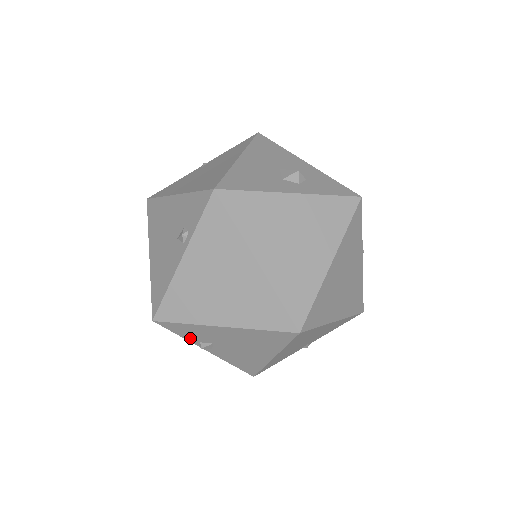
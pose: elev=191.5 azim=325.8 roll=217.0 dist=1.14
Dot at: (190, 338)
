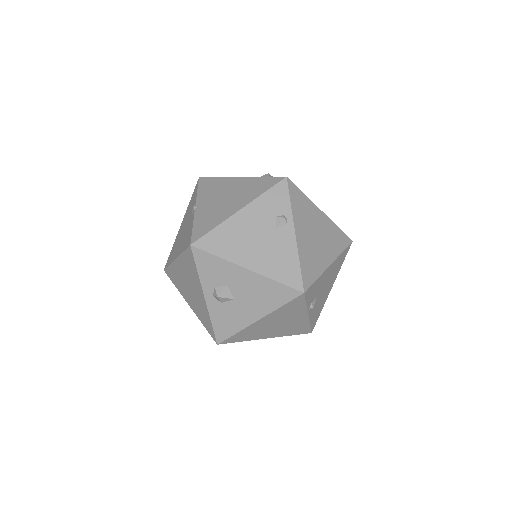
Dot at: (309, 302)
